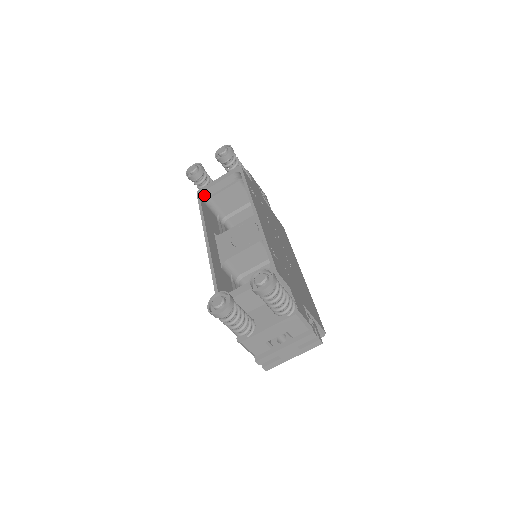
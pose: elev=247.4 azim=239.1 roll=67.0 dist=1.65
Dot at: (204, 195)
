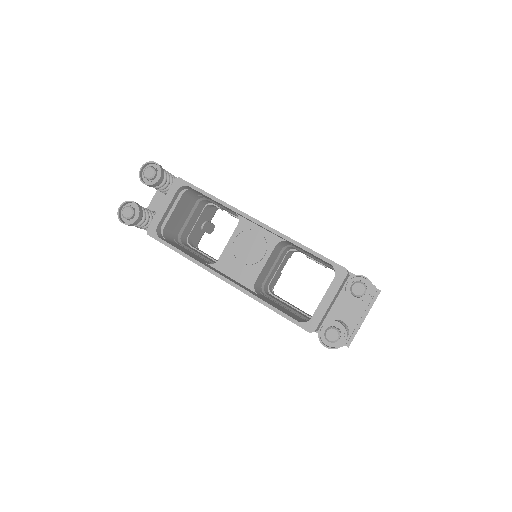
Dot at: (158, 232)
